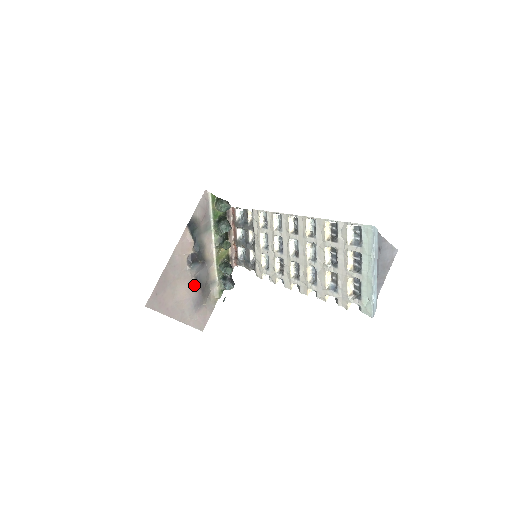
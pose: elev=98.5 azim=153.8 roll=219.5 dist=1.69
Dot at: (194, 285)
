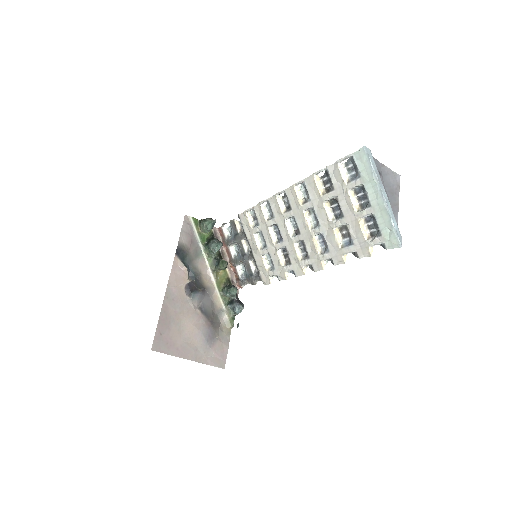
Dot at: (200, 317)
